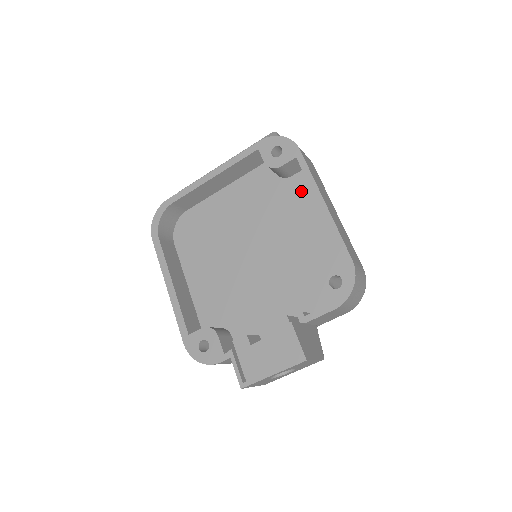
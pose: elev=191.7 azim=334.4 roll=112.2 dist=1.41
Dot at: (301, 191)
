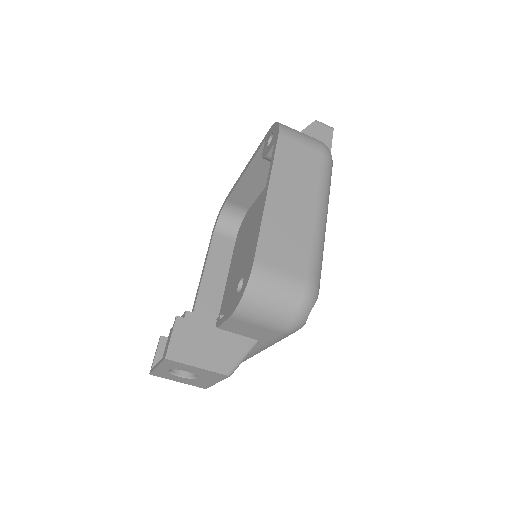
Dot at: occluded
